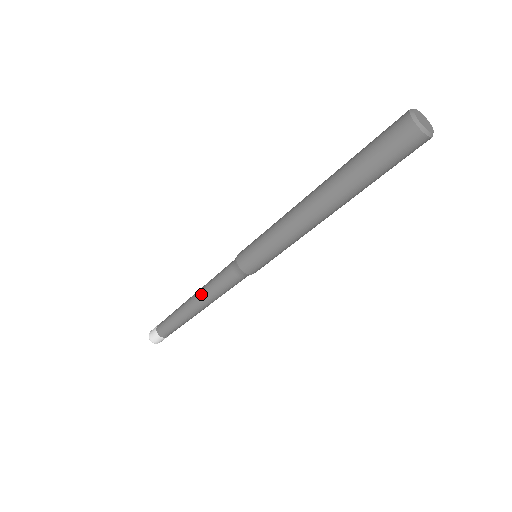
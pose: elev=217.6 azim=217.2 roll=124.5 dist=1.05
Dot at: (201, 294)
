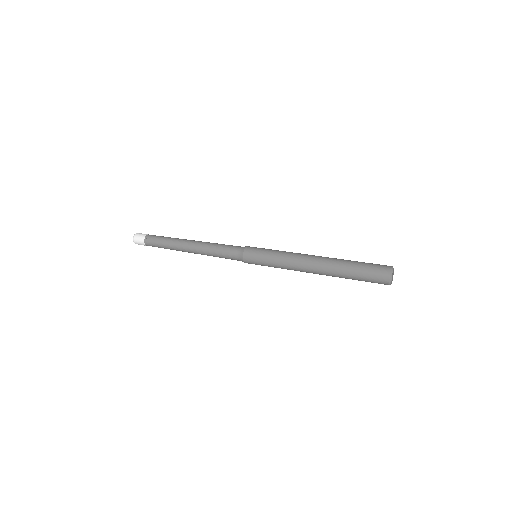
Dot at: (202, 252)
